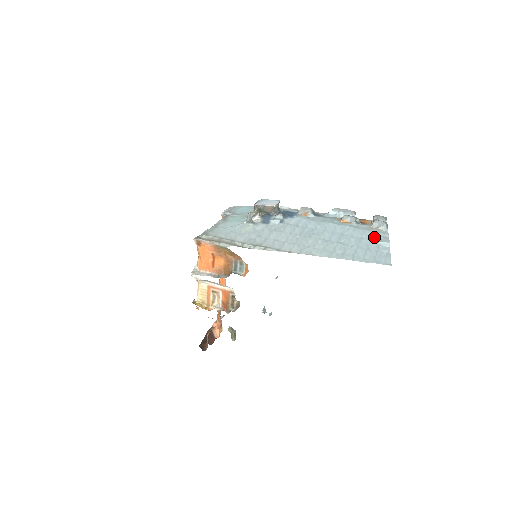
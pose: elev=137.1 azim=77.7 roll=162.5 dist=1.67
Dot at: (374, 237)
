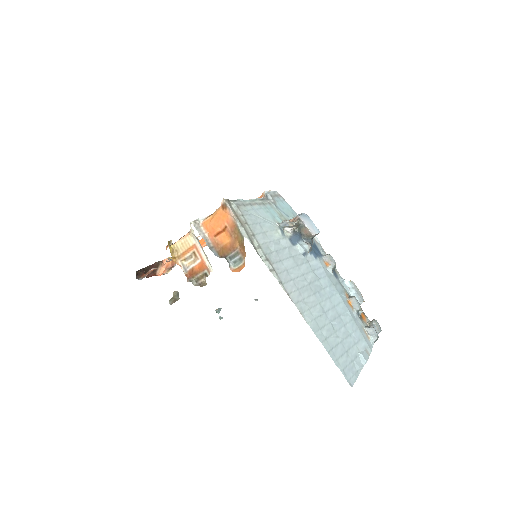
Dot at: (360, 343)
